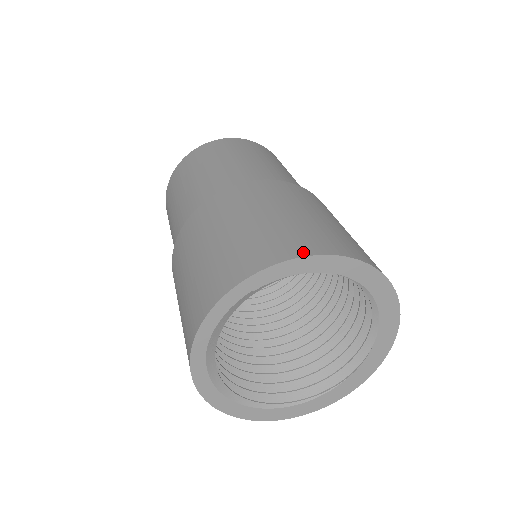
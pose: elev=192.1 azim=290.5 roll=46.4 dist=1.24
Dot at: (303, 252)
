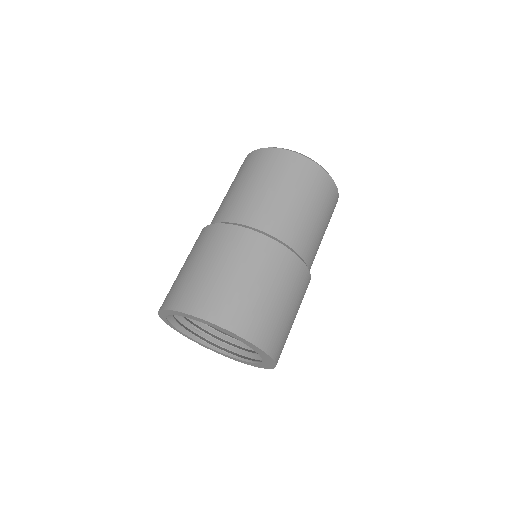
Dot at: (170, 306)
